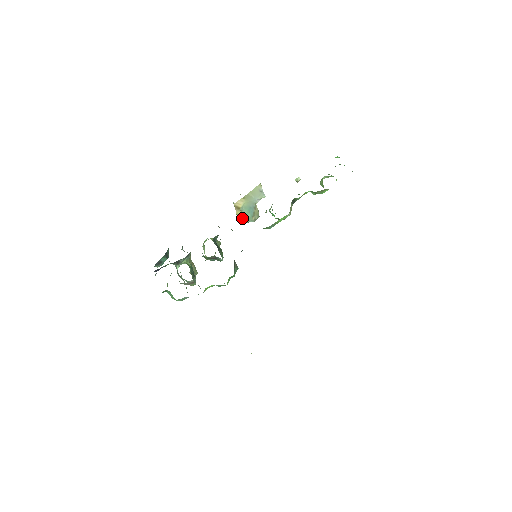
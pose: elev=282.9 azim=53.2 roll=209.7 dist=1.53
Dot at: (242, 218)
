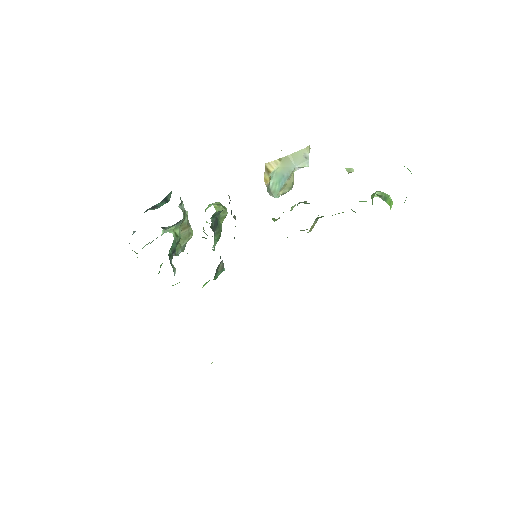
Dot at: (267, 187)
